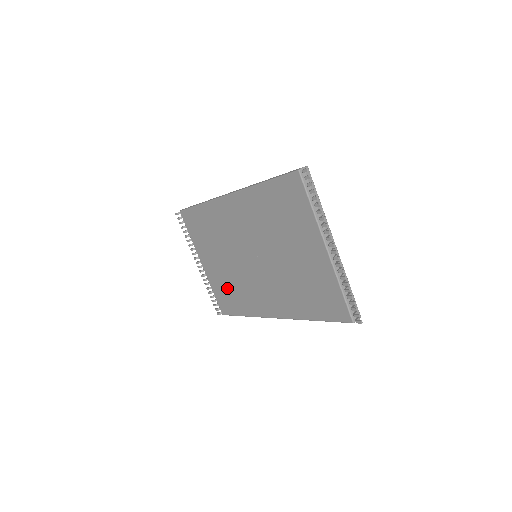
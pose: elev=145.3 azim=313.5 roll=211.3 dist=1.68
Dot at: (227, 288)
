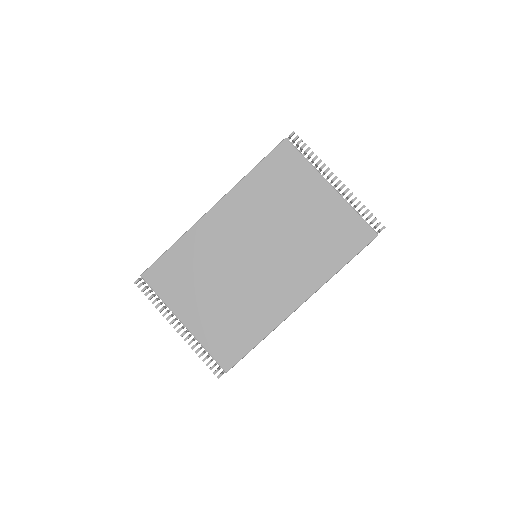
Dot at: (227, 324)
